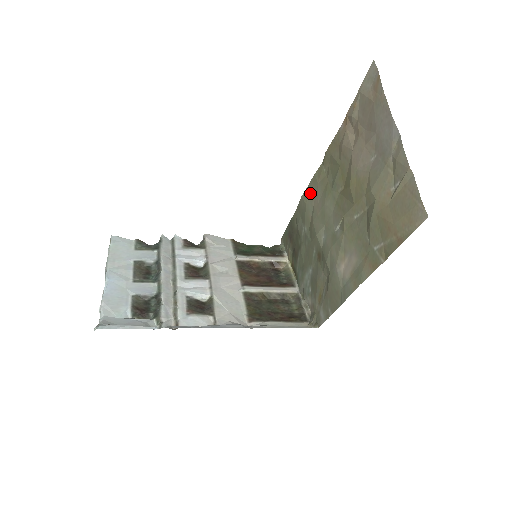
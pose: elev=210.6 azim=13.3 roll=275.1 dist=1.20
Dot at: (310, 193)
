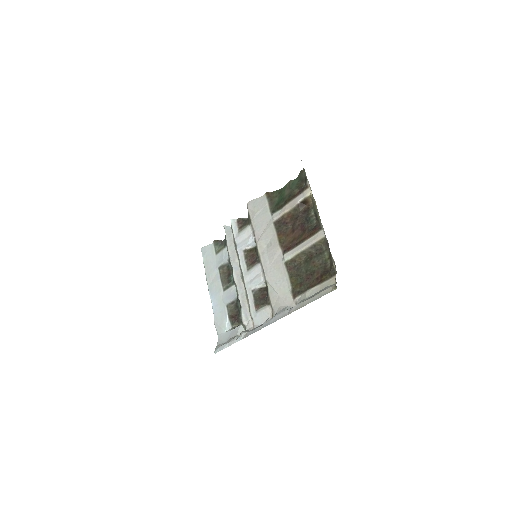
Dot at: occluded
